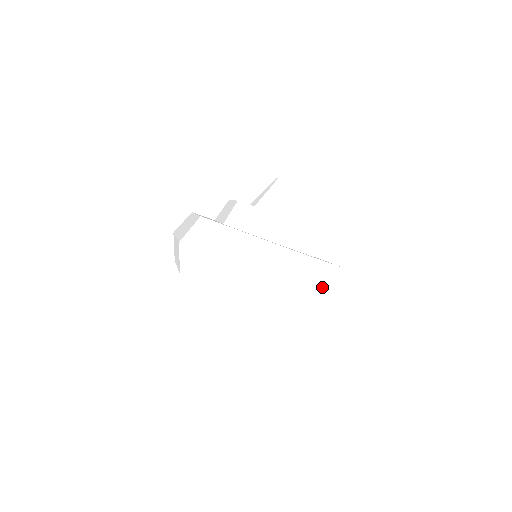
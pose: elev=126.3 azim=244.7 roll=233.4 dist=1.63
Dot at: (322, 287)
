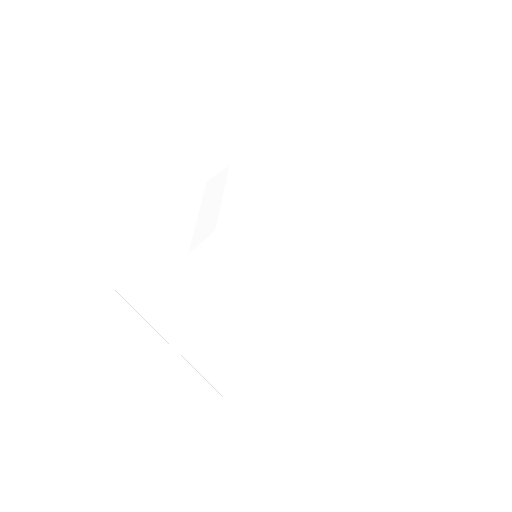
Dot at: (314, 368)
